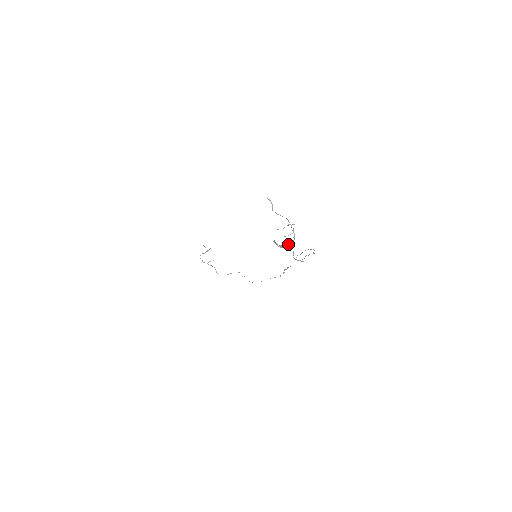
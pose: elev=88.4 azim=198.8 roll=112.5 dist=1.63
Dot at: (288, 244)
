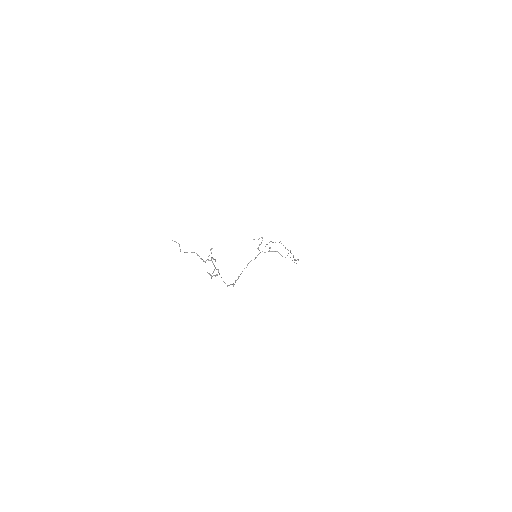
Dot at: occluded
